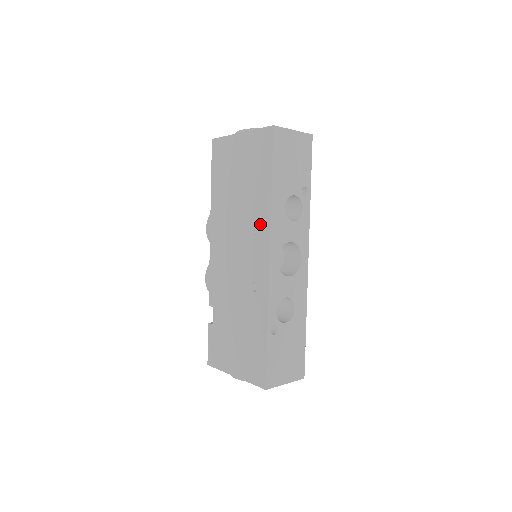
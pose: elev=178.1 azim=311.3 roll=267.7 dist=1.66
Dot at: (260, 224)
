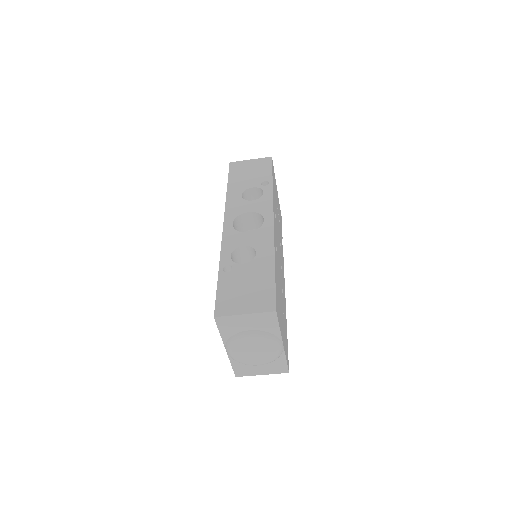
Dot at: occluded
